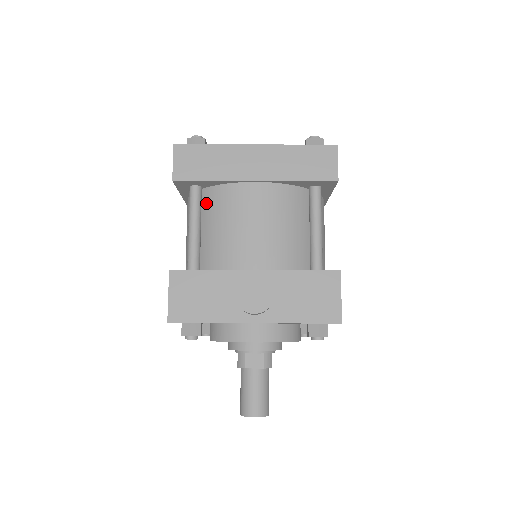
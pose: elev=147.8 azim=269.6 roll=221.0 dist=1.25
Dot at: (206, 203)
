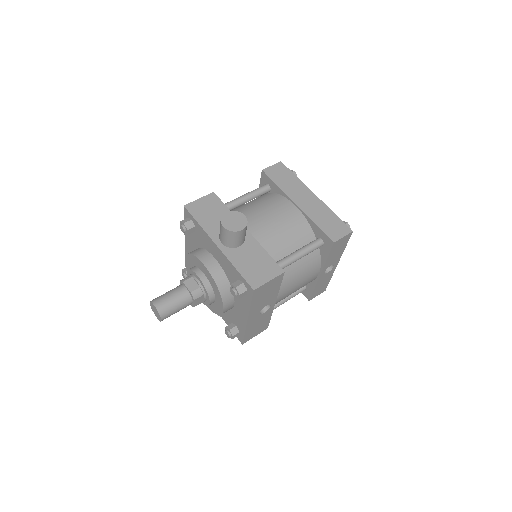
Dot at: (264, 197)
